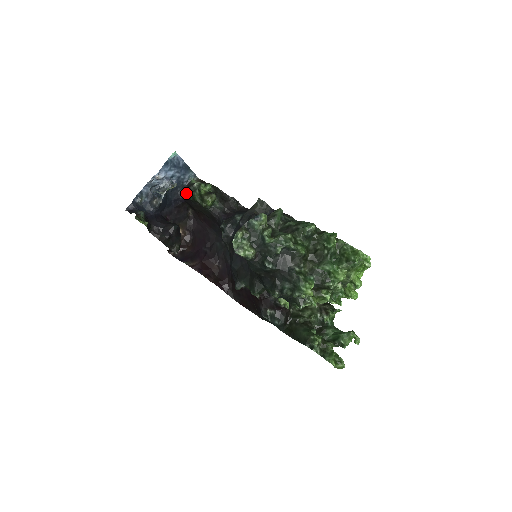
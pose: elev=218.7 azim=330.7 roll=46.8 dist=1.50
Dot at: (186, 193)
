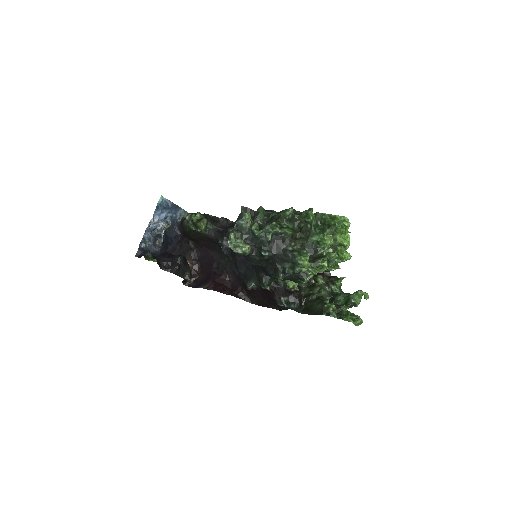
Dot at: (182, 228)
